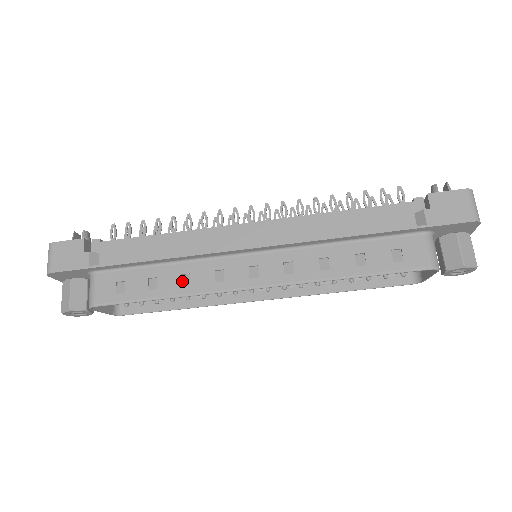
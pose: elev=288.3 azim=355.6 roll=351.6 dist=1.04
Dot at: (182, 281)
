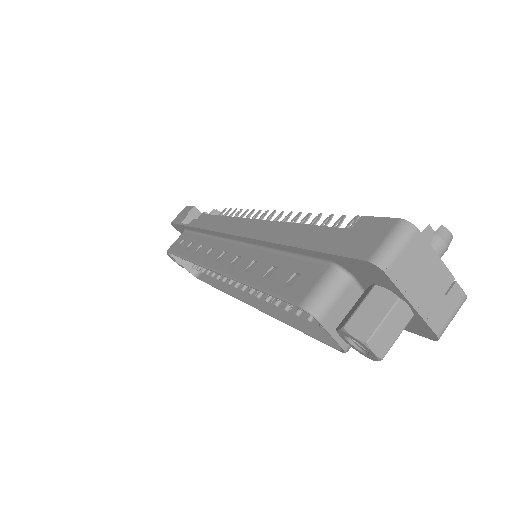
Dot at: (198, 250)
